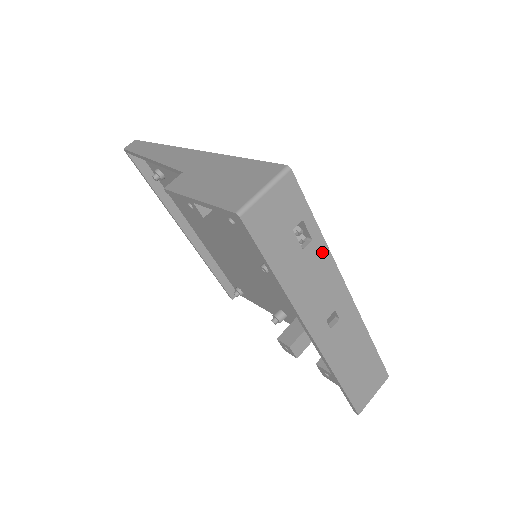
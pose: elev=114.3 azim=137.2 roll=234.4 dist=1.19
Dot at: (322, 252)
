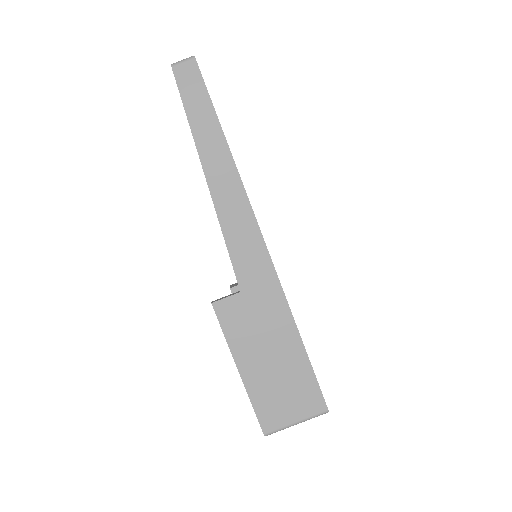
Dot at: occluded
